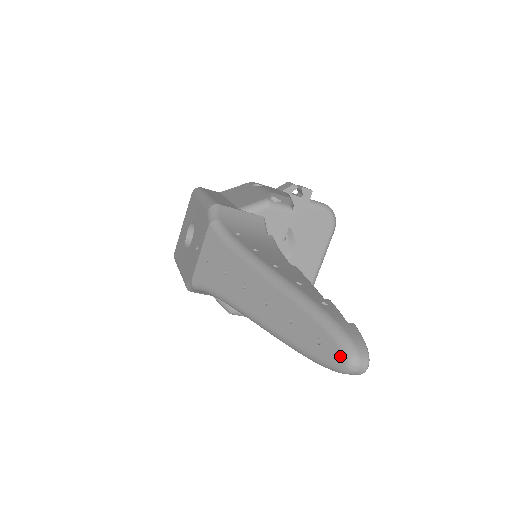
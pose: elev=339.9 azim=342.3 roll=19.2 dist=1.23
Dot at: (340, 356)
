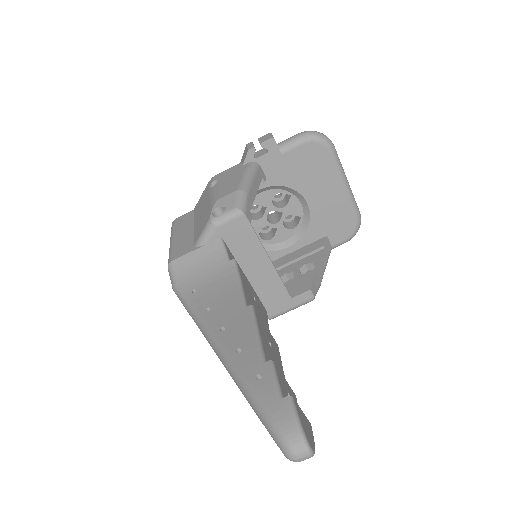
Dot at: occluded
